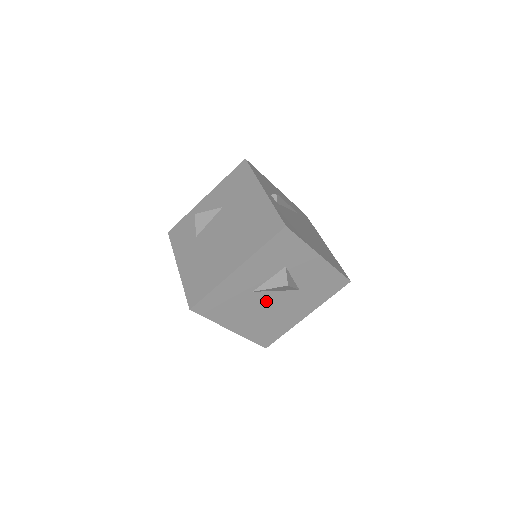
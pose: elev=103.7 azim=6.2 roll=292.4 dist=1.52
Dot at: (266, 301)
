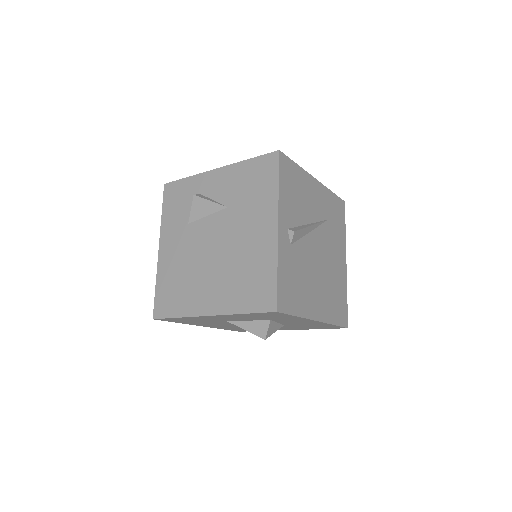
Dot at: occluded
